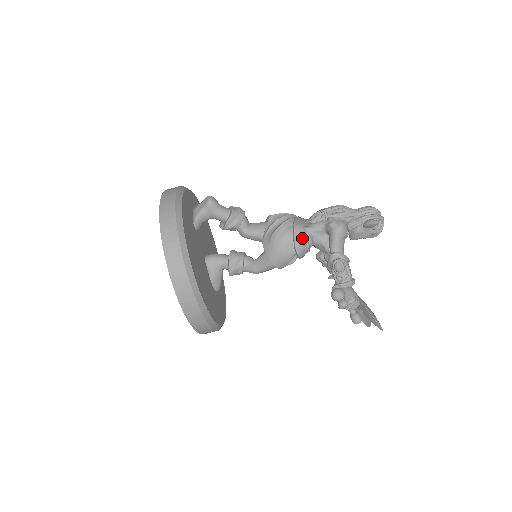
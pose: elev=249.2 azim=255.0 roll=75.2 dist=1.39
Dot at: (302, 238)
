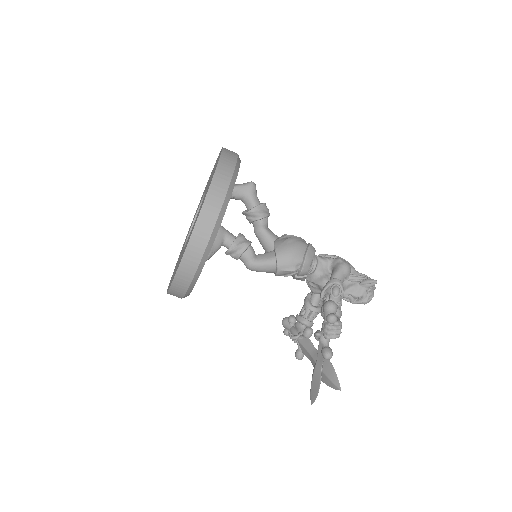
Dot at: (313, 254)
